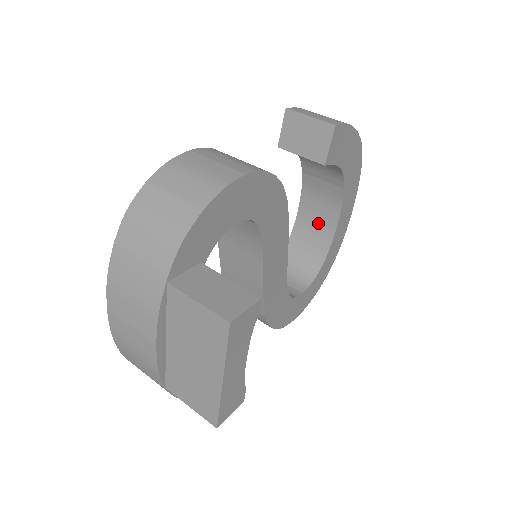
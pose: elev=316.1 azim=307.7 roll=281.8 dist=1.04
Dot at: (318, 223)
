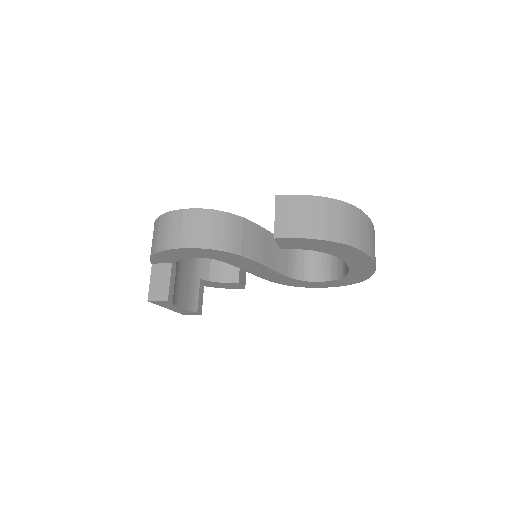
Dot at: occluded
